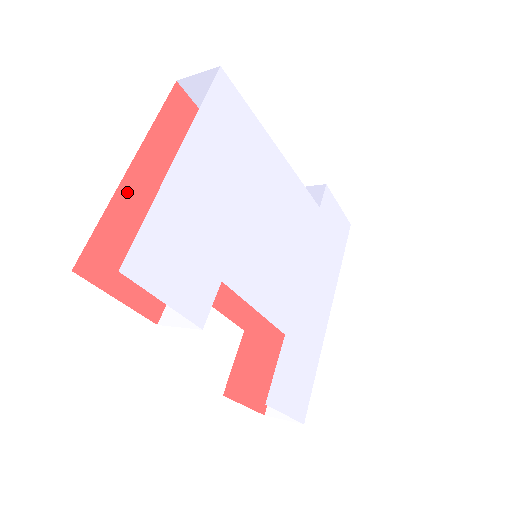
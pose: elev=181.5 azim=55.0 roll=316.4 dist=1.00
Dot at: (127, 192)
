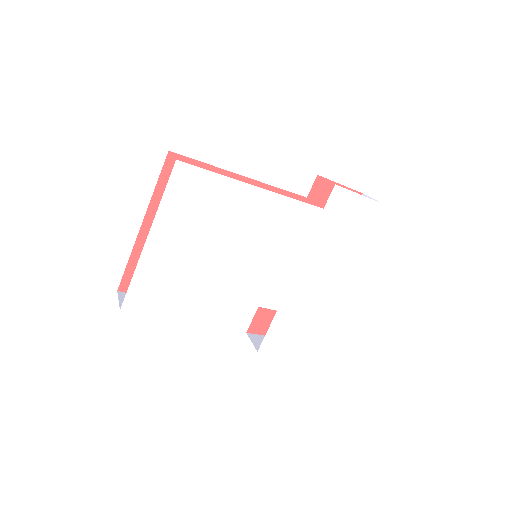
Dot at: (143, 240)
